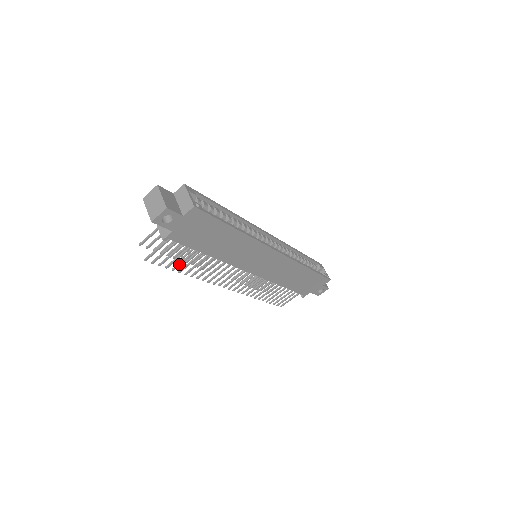
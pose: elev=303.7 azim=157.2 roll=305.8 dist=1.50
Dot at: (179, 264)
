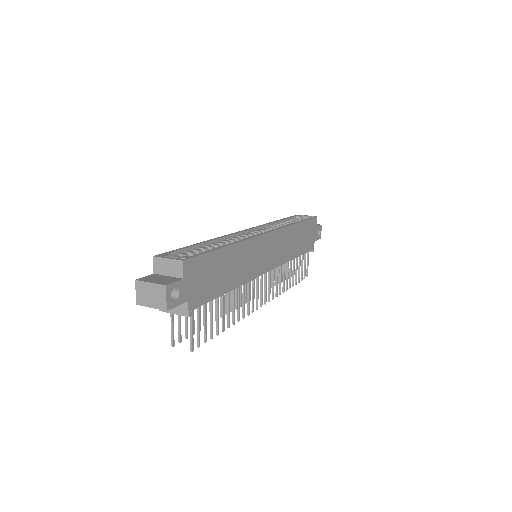
Dot at: (217, 324)
